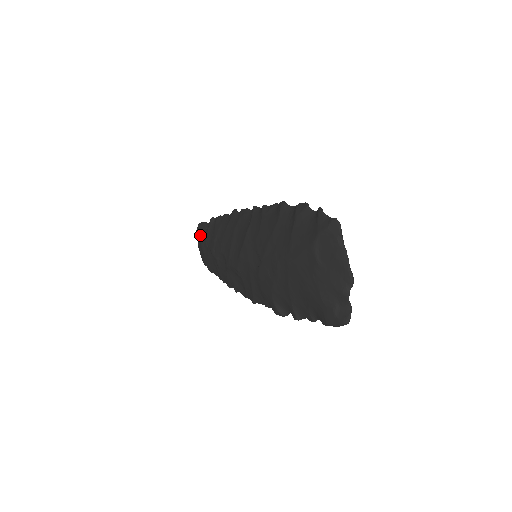
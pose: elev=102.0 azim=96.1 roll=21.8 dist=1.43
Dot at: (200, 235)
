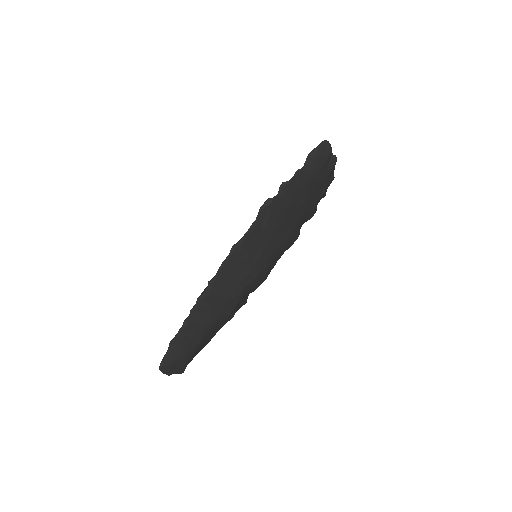
Dot at: occluded
